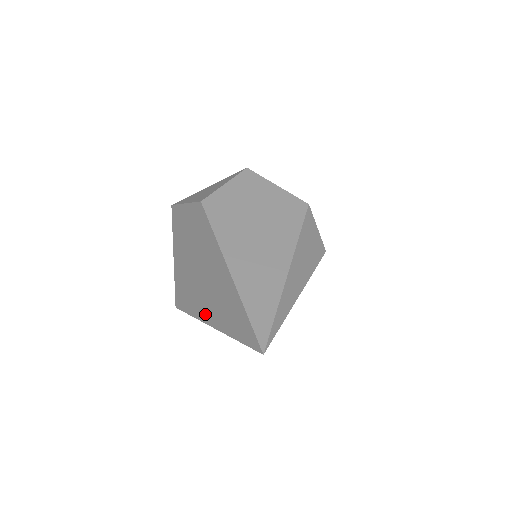
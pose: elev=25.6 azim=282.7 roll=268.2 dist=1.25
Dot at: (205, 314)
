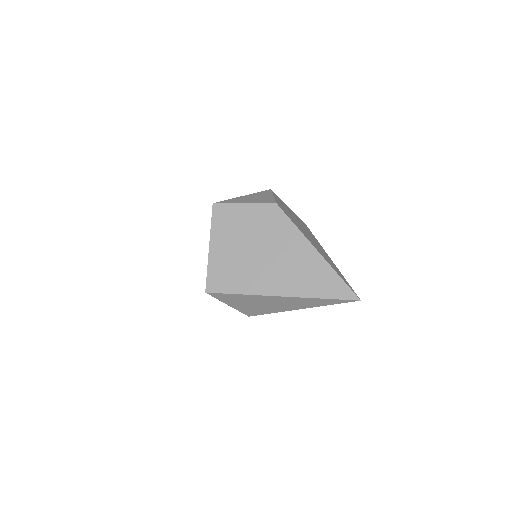
Dot at: (272, 288)
